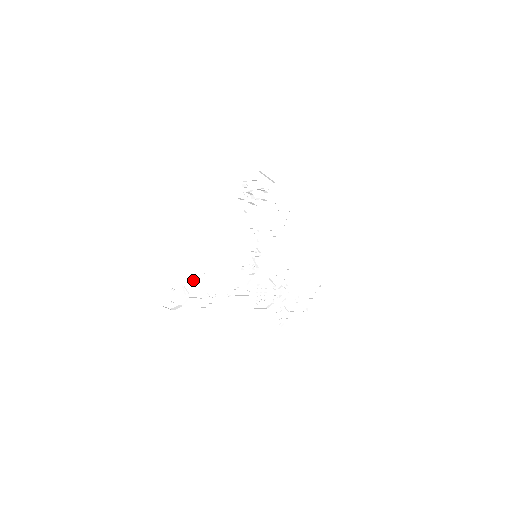
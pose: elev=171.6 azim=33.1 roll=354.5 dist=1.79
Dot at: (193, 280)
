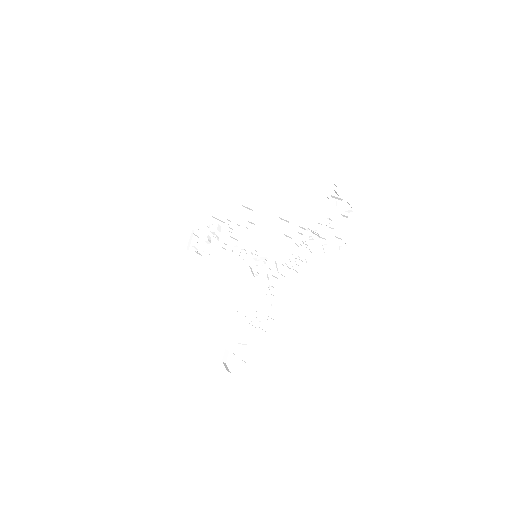
Dot at: (237, 330)
